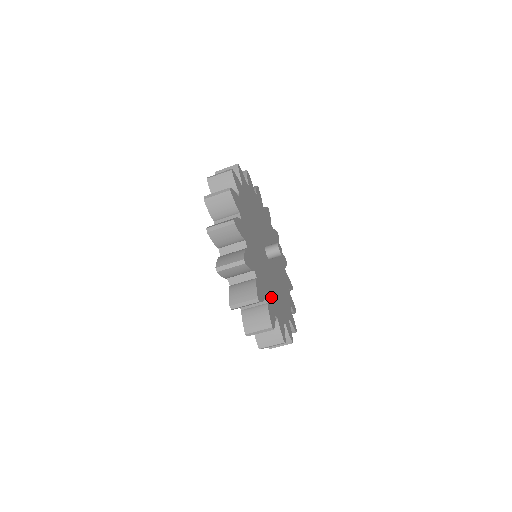
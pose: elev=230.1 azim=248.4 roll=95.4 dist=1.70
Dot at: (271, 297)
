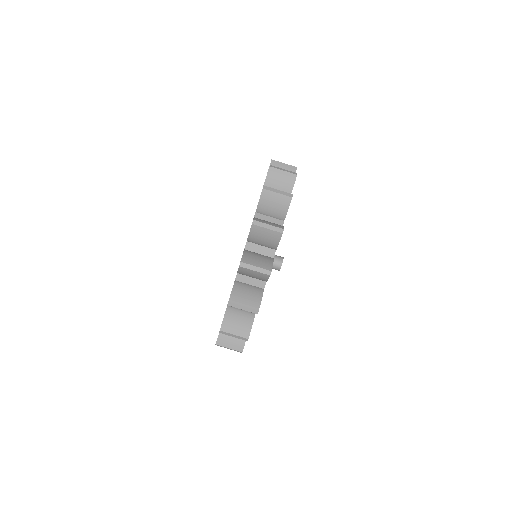
Dot at: occluded
